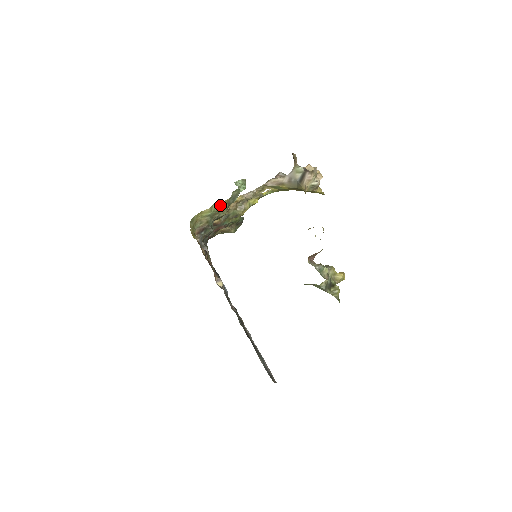
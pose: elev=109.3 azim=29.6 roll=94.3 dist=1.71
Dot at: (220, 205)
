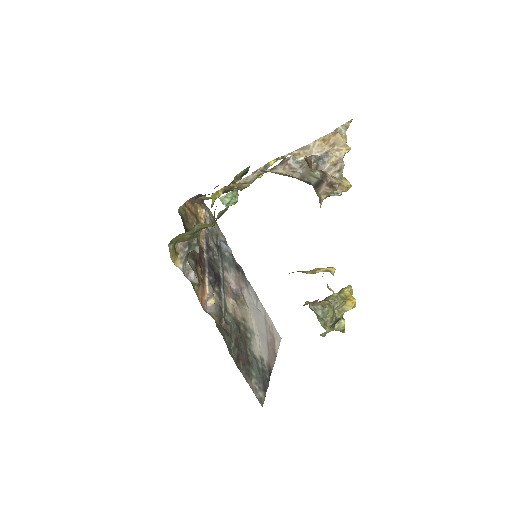
Dot at: (204, 225)
